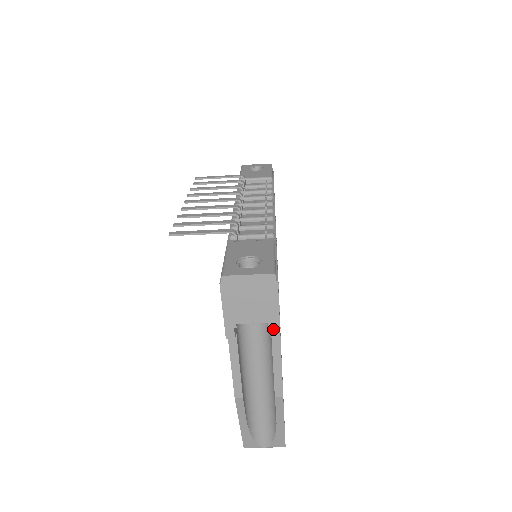
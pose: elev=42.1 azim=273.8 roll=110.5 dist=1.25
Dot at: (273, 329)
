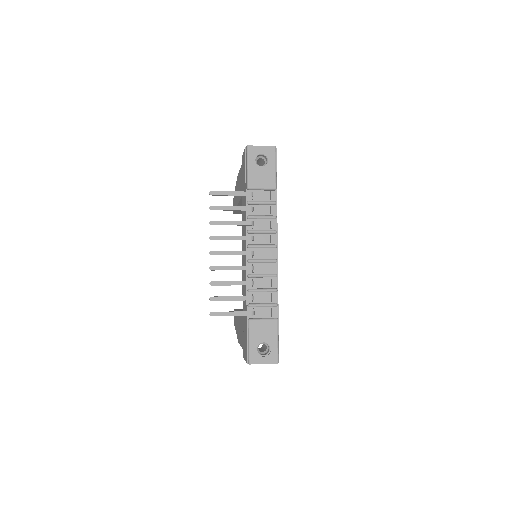
Dot at: occluded
